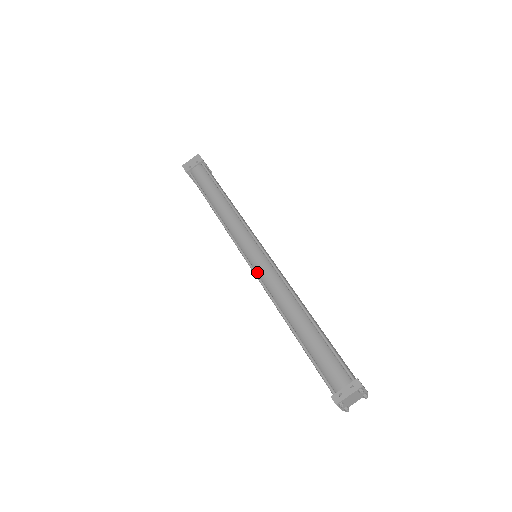
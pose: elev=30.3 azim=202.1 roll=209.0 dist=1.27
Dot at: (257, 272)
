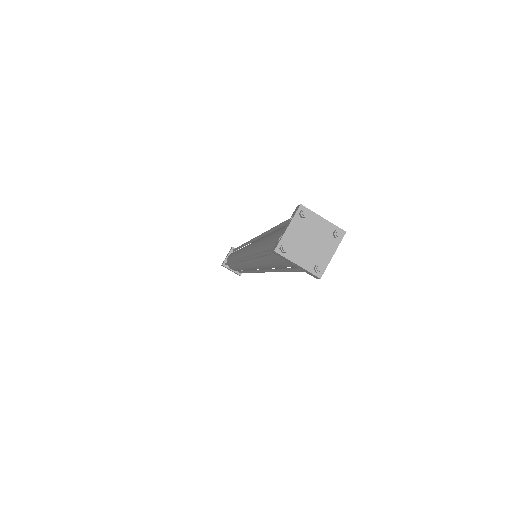
Dot at: occluded
